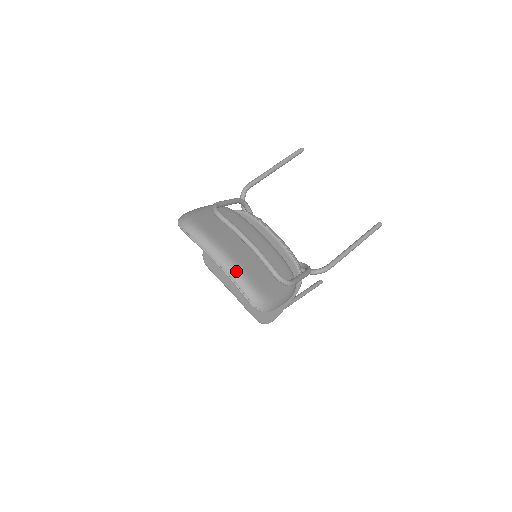
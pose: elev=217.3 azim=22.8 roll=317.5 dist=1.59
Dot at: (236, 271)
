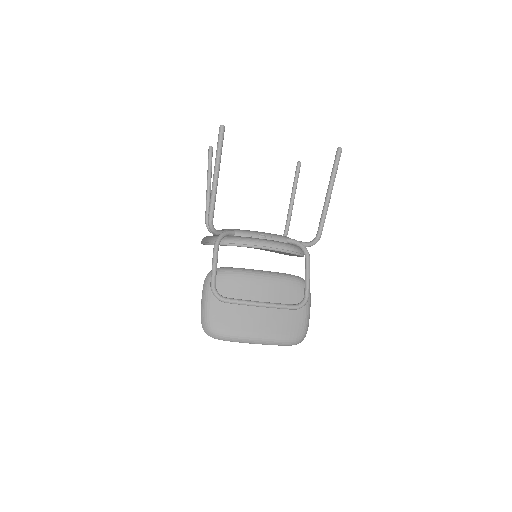
Dot at: (273, 341)
